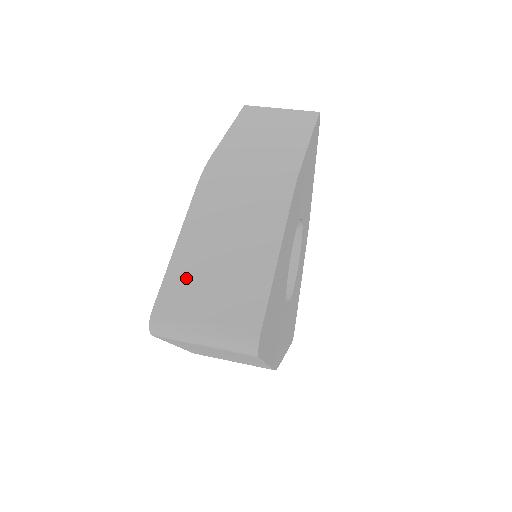
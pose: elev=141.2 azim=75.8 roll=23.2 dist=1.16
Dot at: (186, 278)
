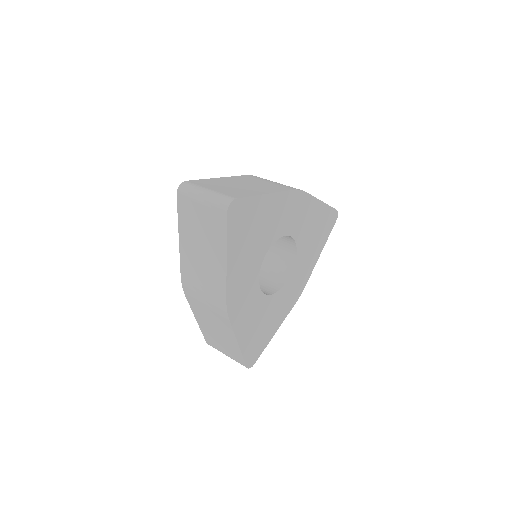
Dot at: (213, 182)
